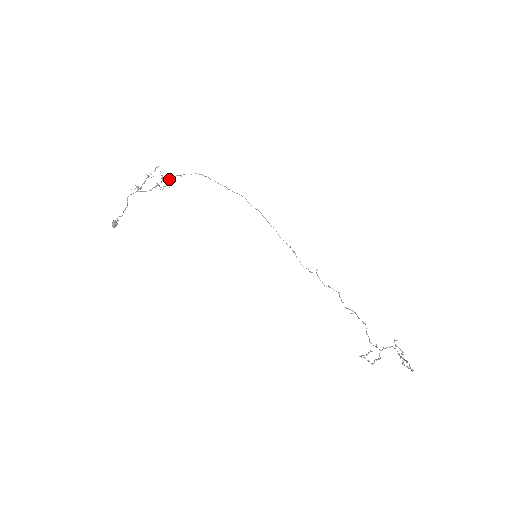
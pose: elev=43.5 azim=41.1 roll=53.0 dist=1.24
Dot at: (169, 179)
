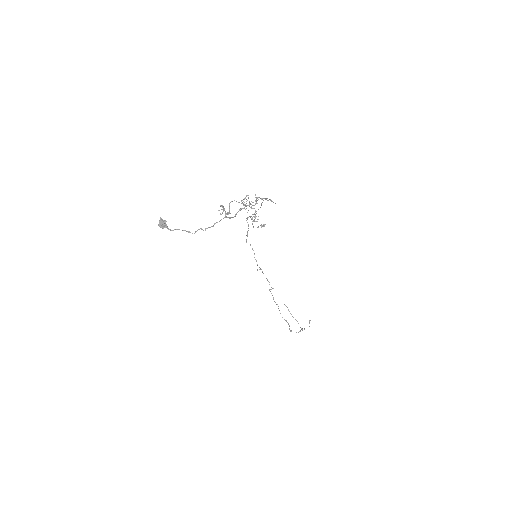
Dot at: (252, 205)
